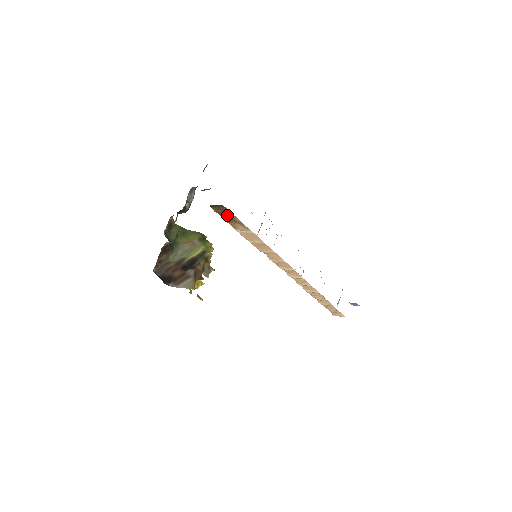
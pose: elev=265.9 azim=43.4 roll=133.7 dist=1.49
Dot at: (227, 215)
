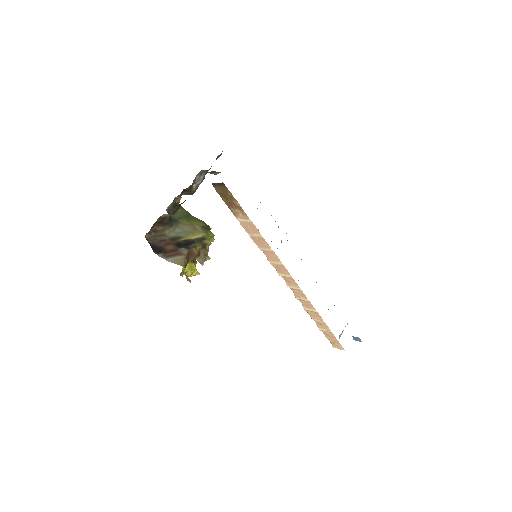
Dot at: (228, 197)
